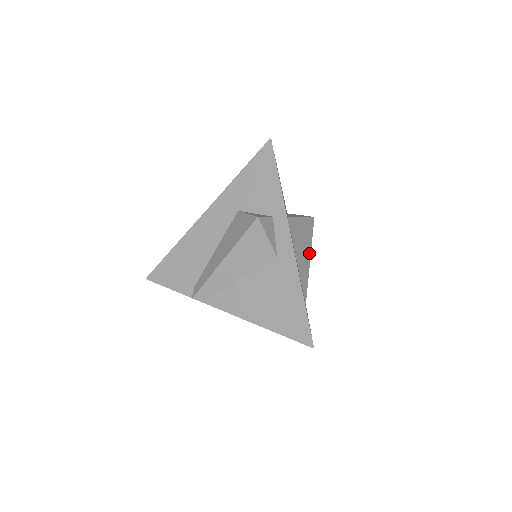
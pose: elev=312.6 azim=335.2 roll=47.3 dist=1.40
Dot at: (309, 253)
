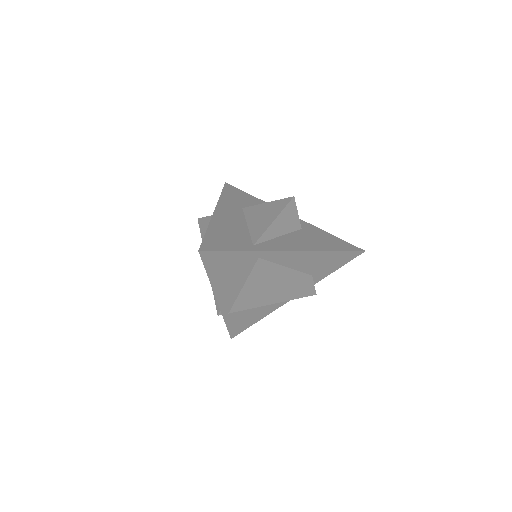
Dot at: (275, 217)
